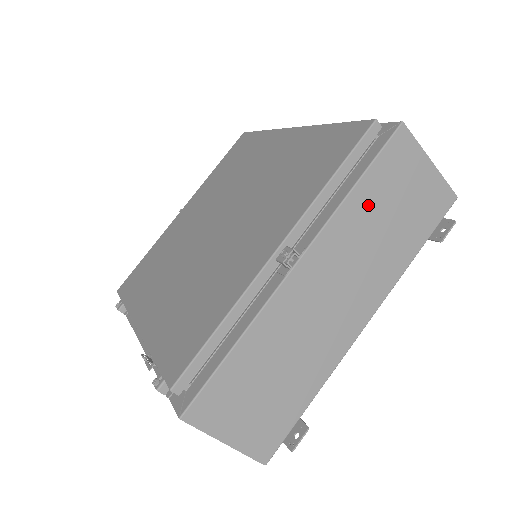
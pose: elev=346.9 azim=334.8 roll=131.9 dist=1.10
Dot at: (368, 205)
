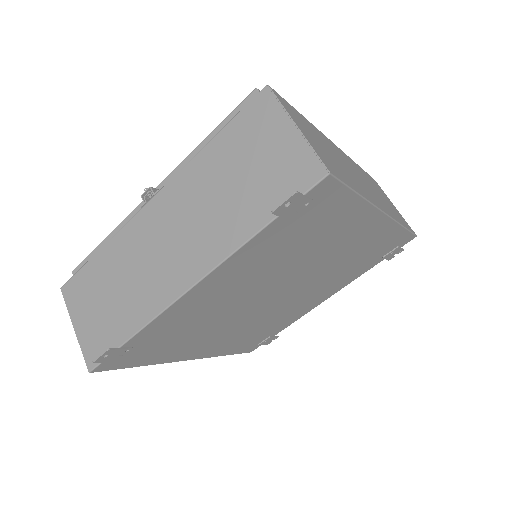
Dot at: (217, 162)
